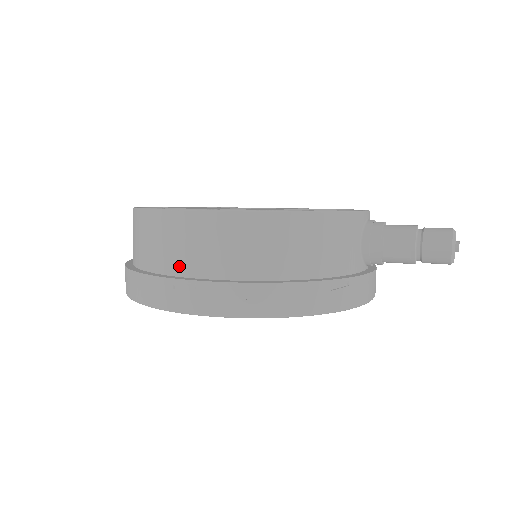
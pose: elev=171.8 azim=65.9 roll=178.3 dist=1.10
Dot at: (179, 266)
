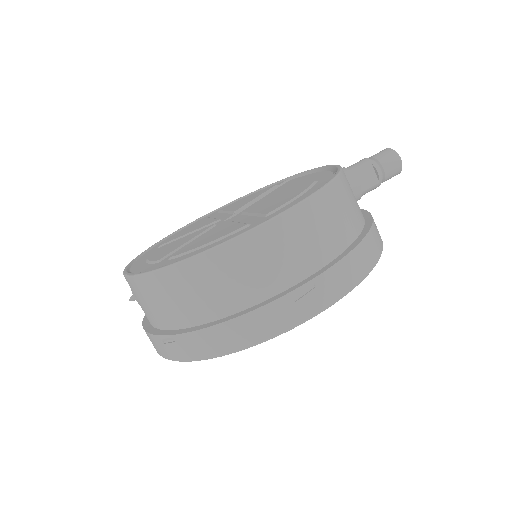
Dot at: (282, 280)
